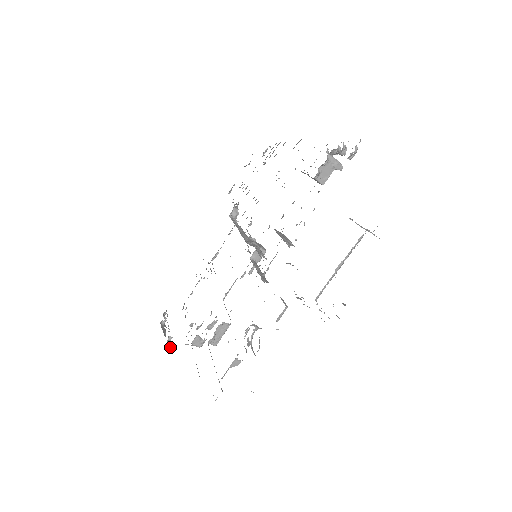
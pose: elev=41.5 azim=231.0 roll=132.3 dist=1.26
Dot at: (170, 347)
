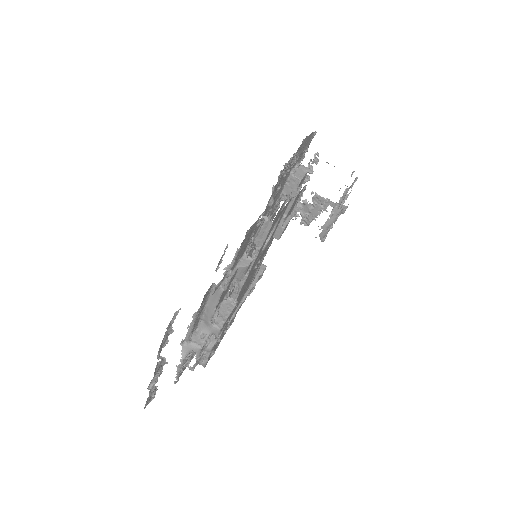
Dot at: occluded
